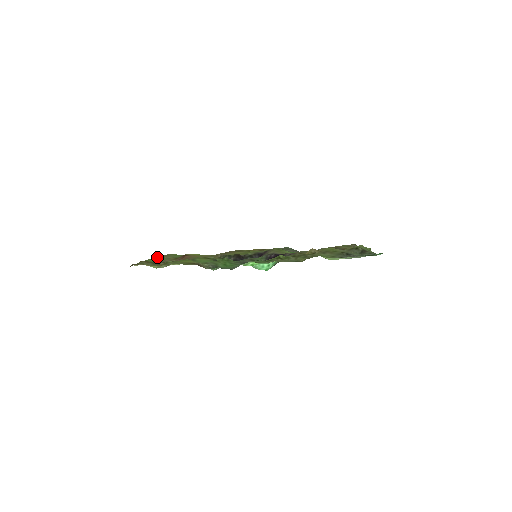
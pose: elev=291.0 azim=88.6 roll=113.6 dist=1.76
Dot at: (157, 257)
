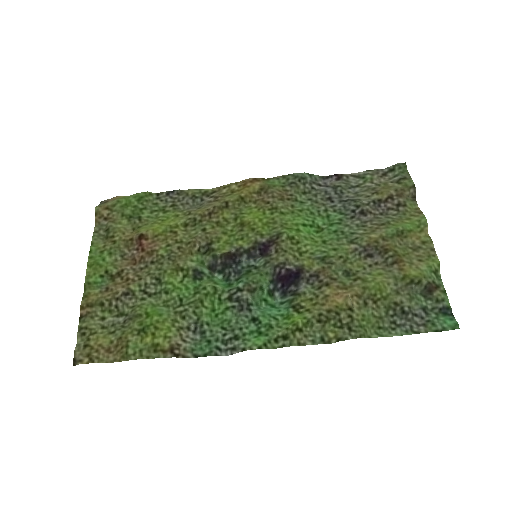
Dot at: (96, 216)
